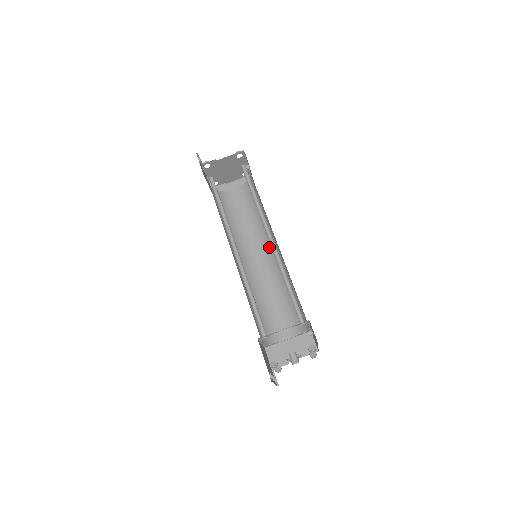
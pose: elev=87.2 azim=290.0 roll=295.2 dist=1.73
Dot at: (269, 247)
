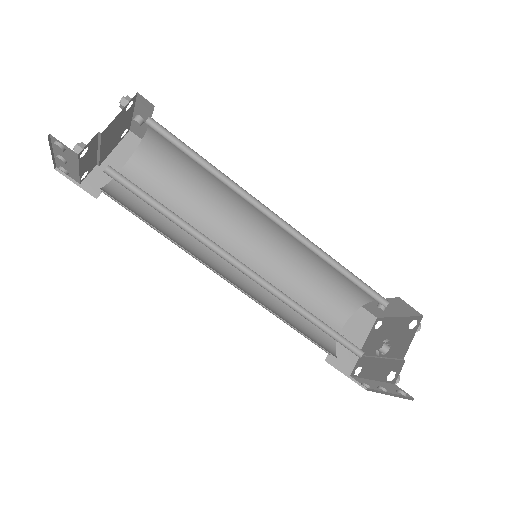
Dot at: (244, 230)
